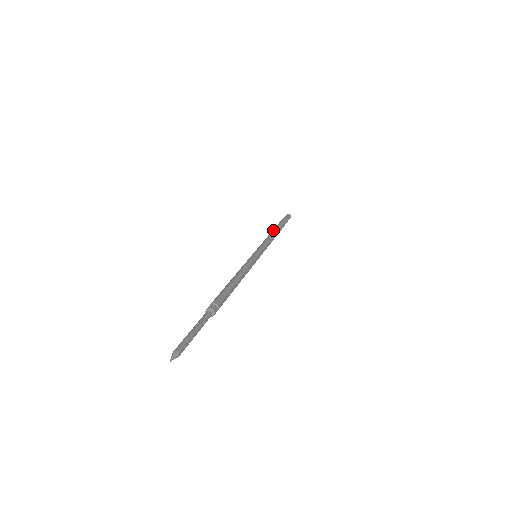
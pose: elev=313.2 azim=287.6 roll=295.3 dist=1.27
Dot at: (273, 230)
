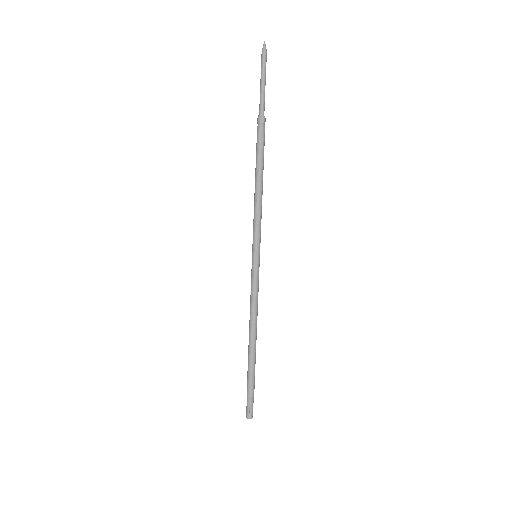
Dot at: (250, 337)
